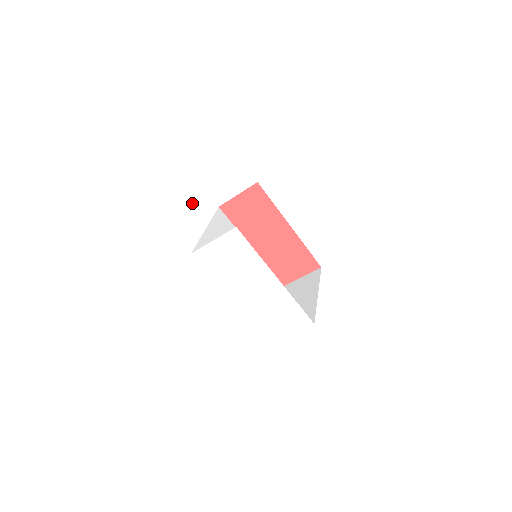
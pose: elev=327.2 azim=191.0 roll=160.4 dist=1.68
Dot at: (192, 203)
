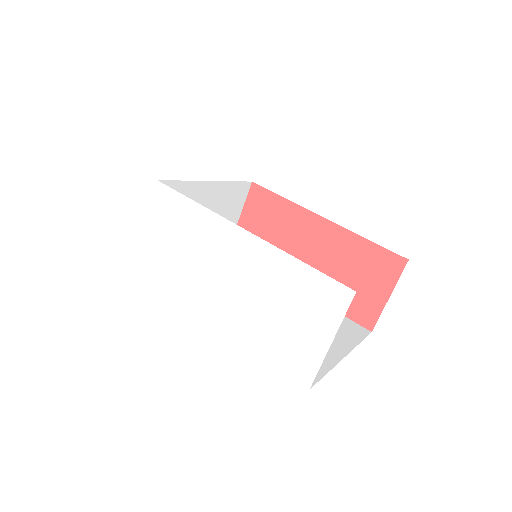
Dot at: (105, 185)
